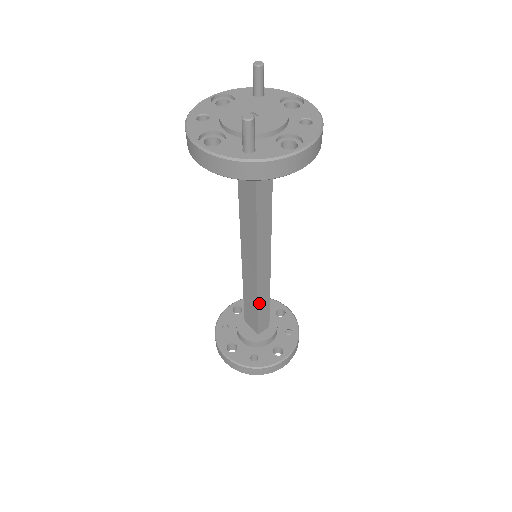
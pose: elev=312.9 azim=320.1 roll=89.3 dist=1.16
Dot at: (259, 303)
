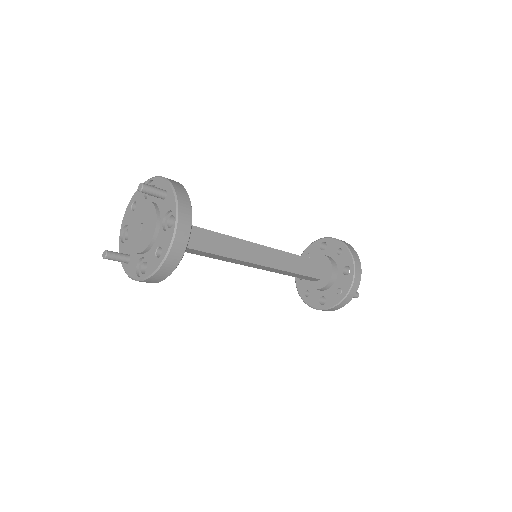
Dot at: (285, 274)
